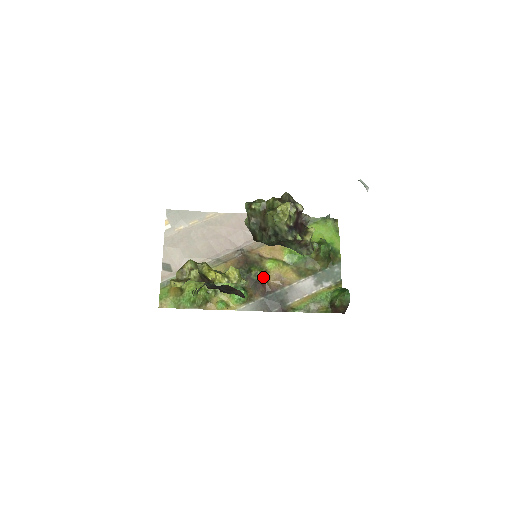
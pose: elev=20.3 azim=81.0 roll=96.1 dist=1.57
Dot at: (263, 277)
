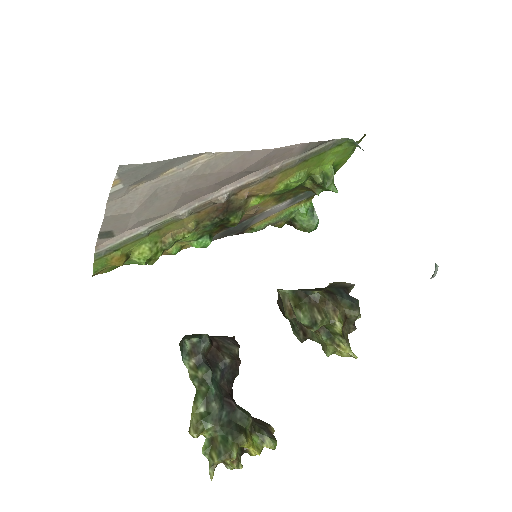
Dot at: occluded
